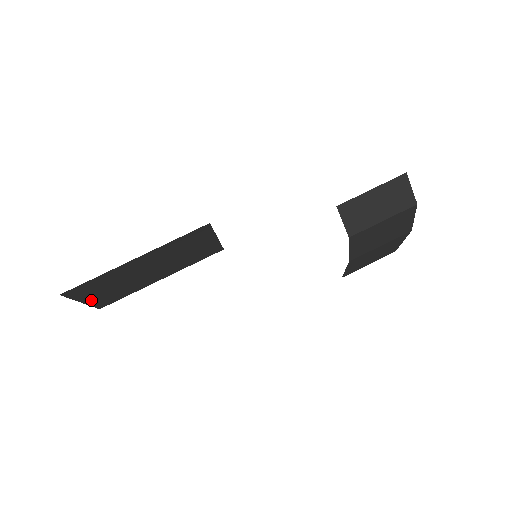
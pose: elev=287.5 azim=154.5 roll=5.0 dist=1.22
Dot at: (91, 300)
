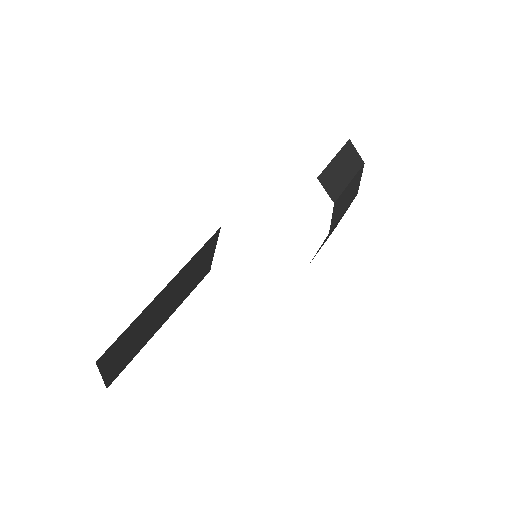
Dot at: (109, 371)
